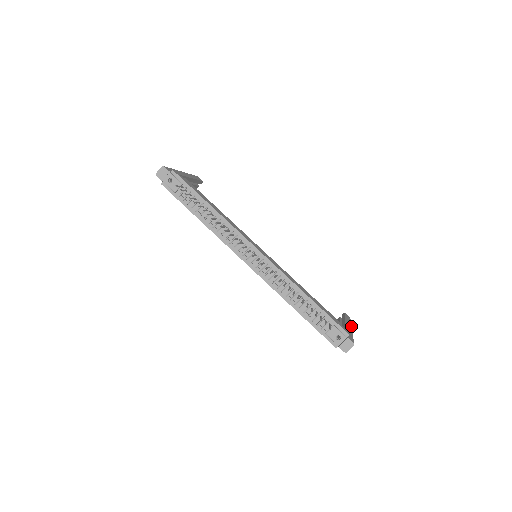
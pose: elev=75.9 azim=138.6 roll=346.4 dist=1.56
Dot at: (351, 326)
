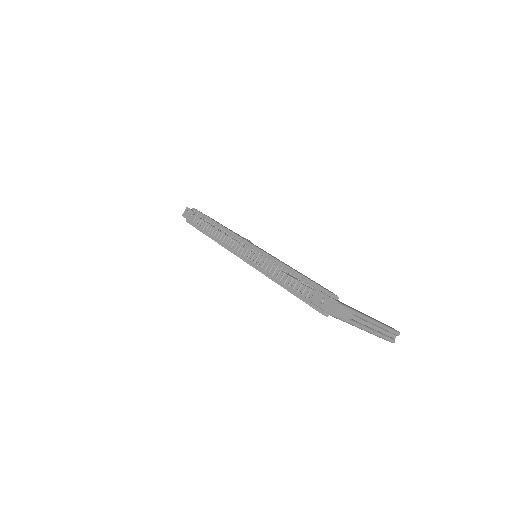
Dot at: (378, 322)
